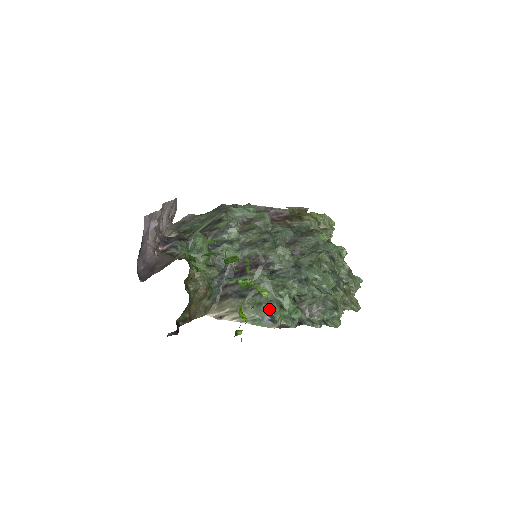
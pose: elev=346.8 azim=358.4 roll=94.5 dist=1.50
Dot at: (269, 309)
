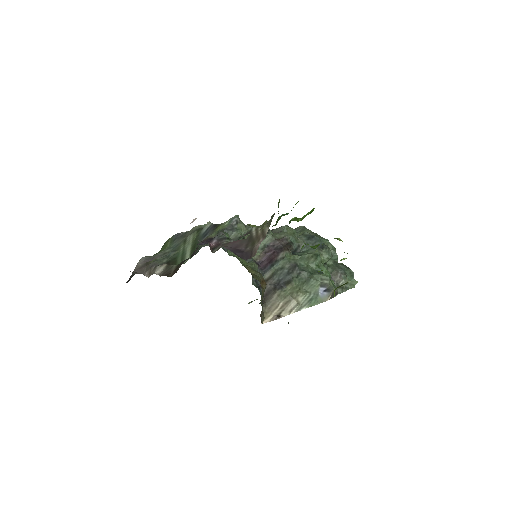
Dot at: occluded
